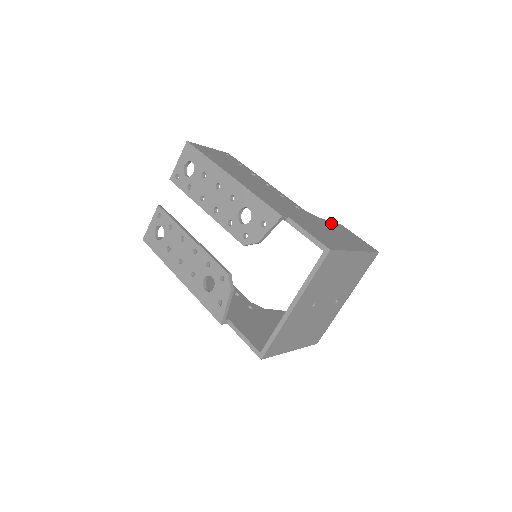
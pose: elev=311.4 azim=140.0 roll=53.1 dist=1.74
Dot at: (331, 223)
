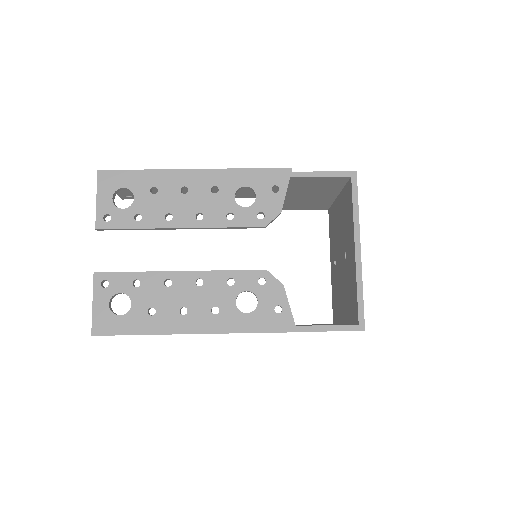
Dot at: occluded
